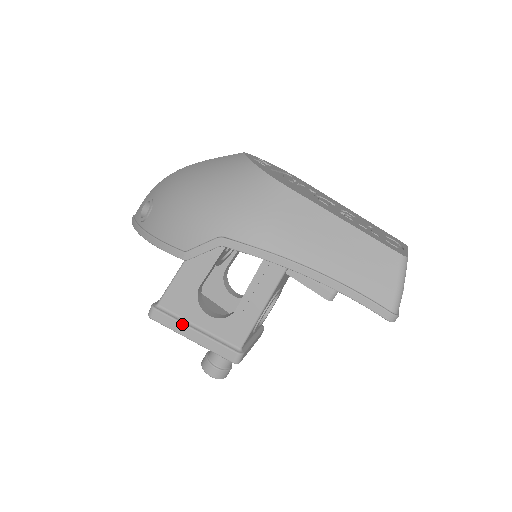
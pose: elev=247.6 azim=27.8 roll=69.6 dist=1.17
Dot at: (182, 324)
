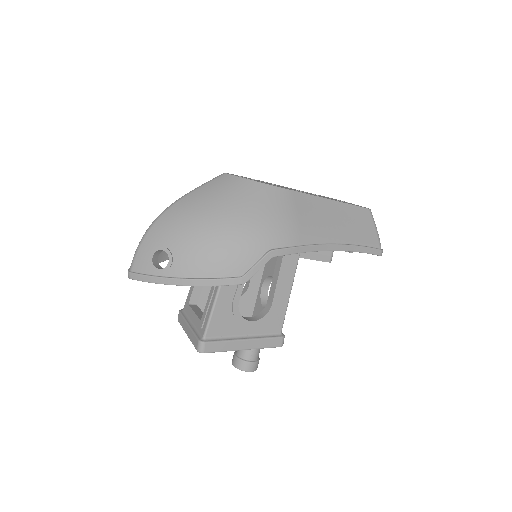
Dot at: (234, 341)
